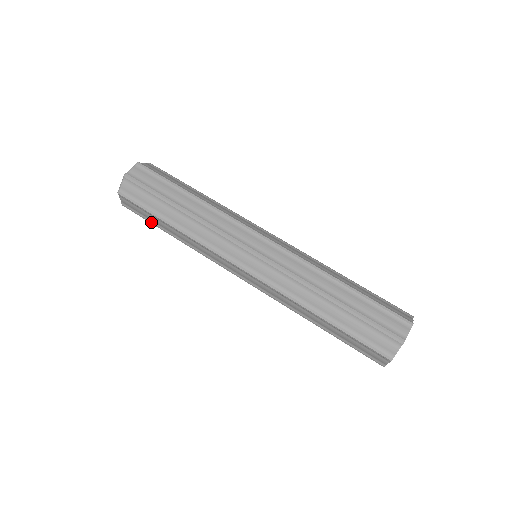
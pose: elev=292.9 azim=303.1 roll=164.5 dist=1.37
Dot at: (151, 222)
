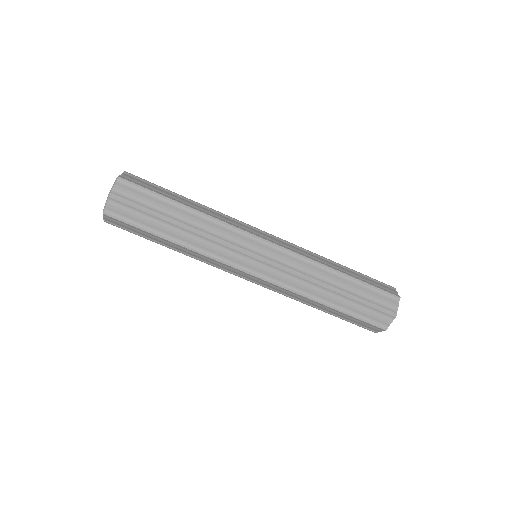
Dot at: (143, 237)
